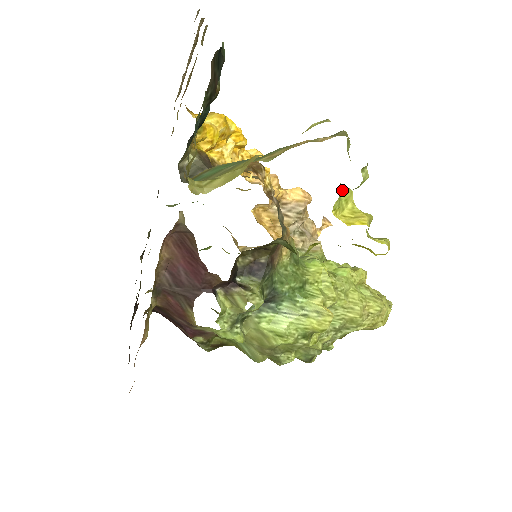
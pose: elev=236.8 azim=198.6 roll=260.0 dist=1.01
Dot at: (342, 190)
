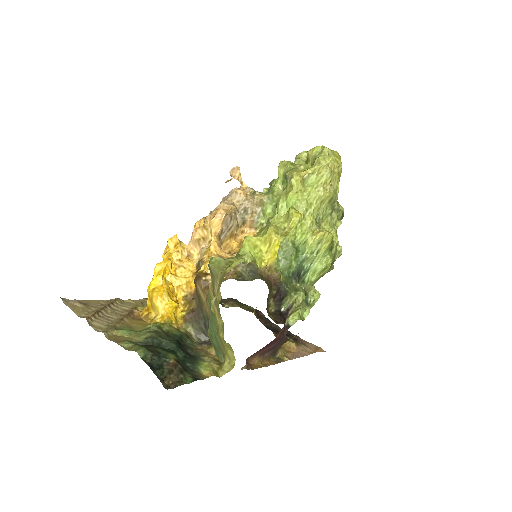
Dot at: occluded
